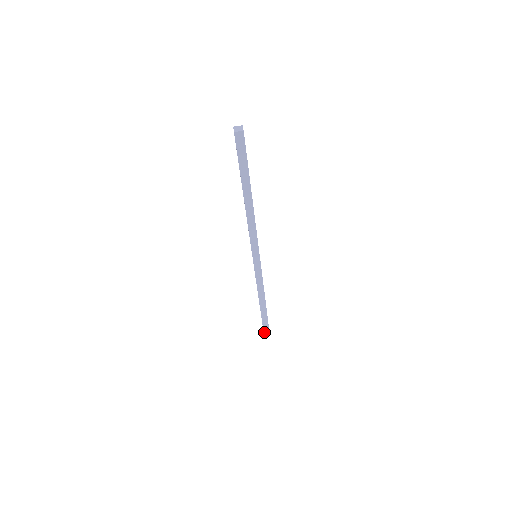
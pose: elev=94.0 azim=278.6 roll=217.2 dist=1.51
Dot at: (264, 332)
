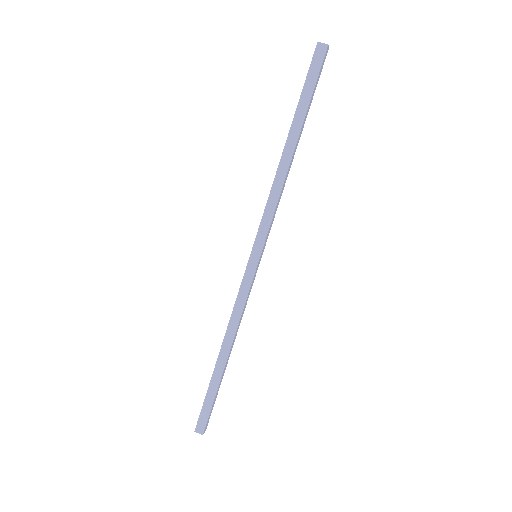
Dot at: (198, 423)
